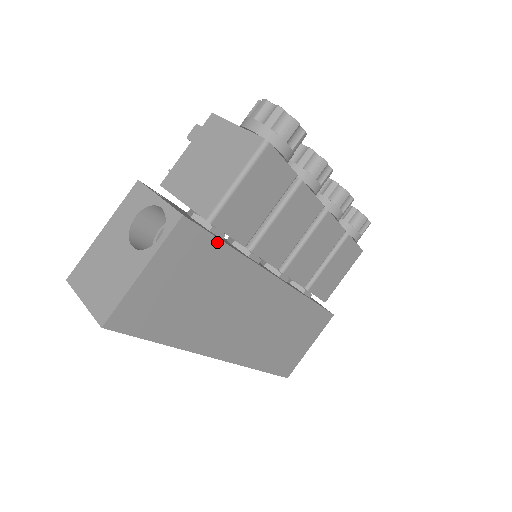
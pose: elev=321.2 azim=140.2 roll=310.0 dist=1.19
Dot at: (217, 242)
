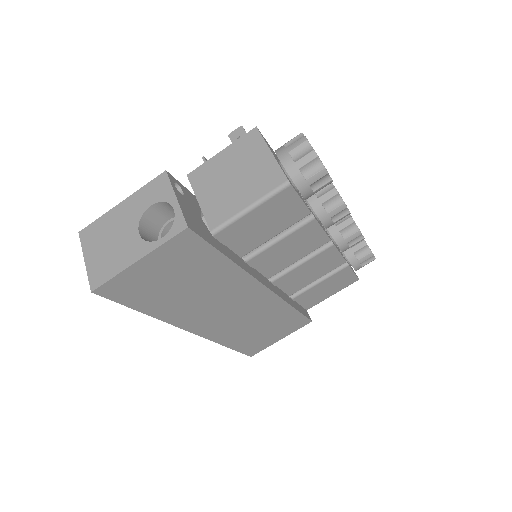
Dot at: (214, 251)
